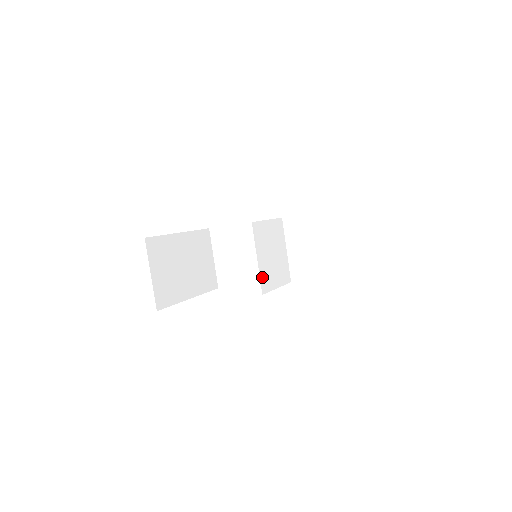
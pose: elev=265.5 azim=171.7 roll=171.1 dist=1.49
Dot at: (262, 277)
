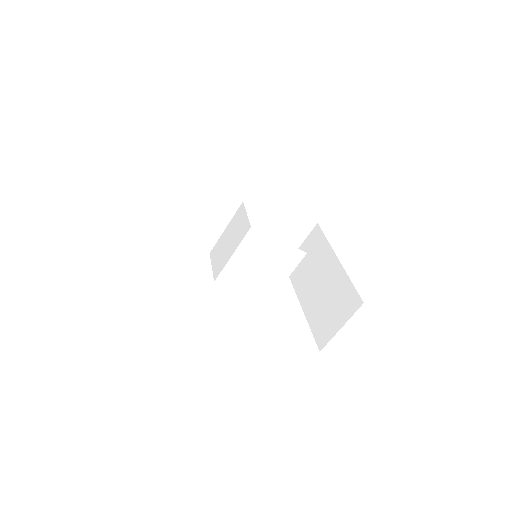
Dot at: (227, 271)
